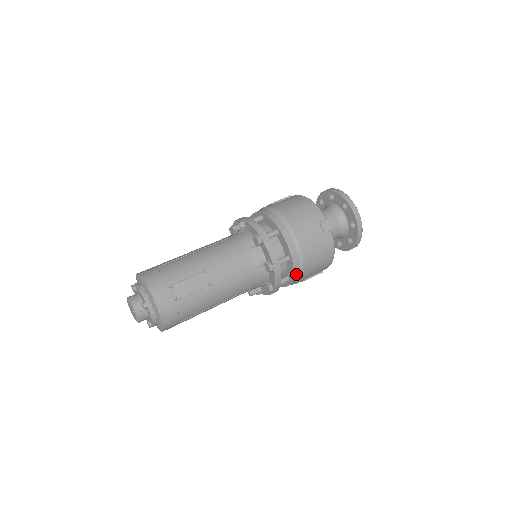
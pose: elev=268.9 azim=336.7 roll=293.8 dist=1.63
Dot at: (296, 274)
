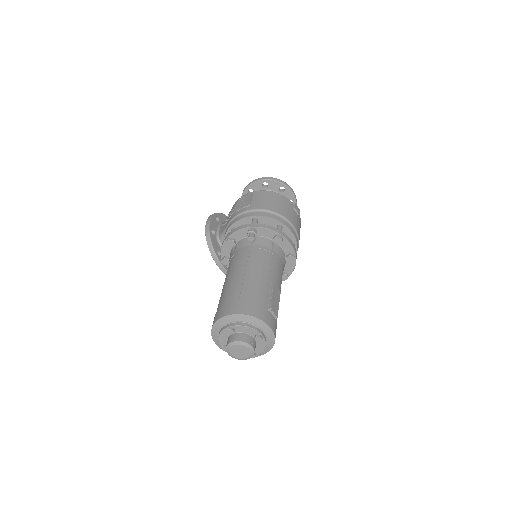
Dot at: occluded
